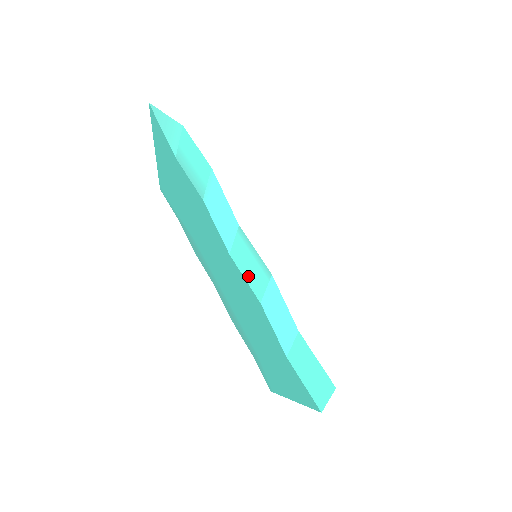
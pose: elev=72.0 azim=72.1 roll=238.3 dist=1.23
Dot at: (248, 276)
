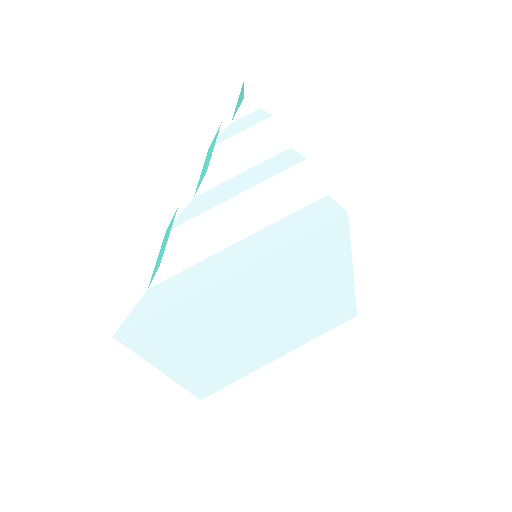
Dot at: occluded
